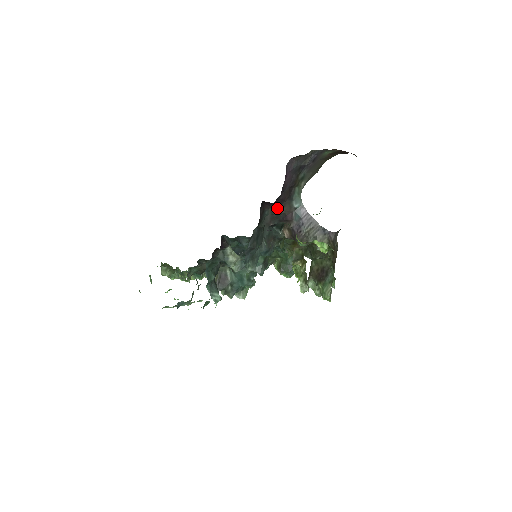
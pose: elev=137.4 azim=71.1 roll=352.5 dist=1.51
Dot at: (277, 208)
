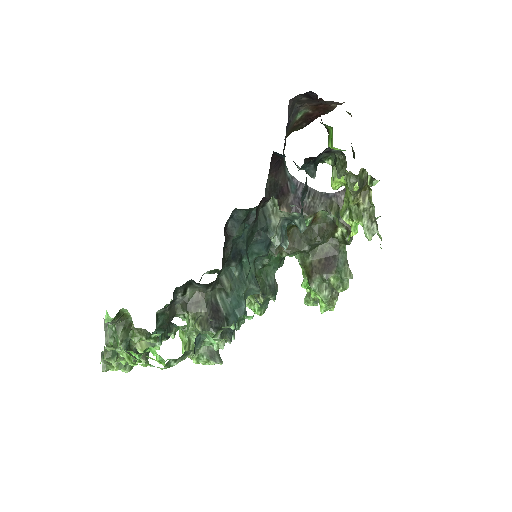
Dot at: (275, 175)
